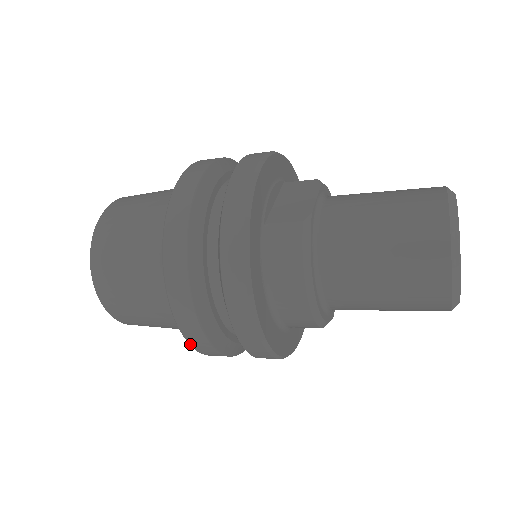
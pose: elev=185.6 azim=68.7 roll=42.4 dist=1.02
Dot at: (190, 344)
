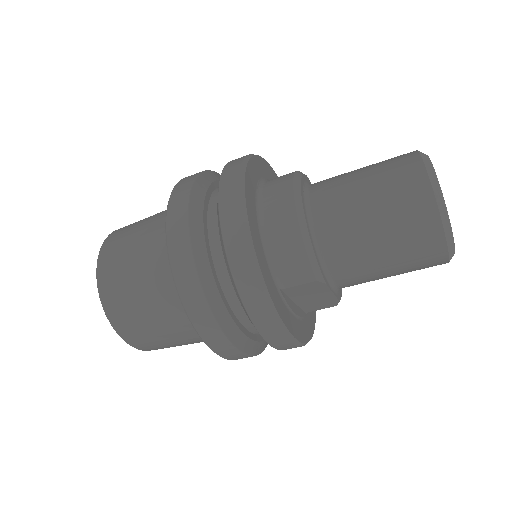
Dot at: (169, 251)
